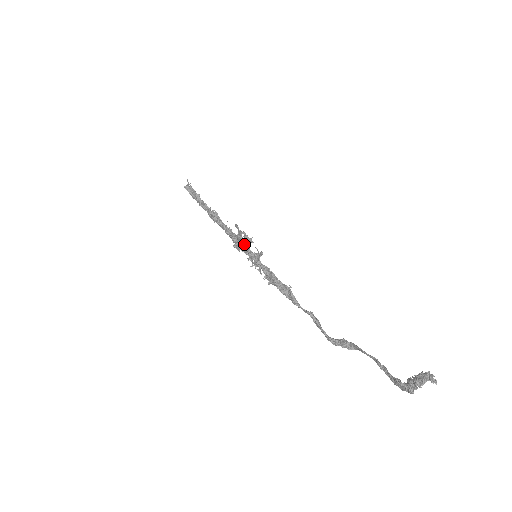
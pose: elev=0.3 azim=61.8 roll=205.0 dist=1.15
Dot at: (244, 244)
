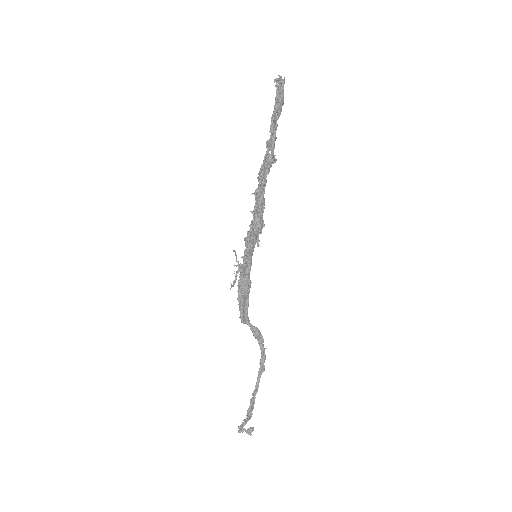
Dot at: (250, 241)
